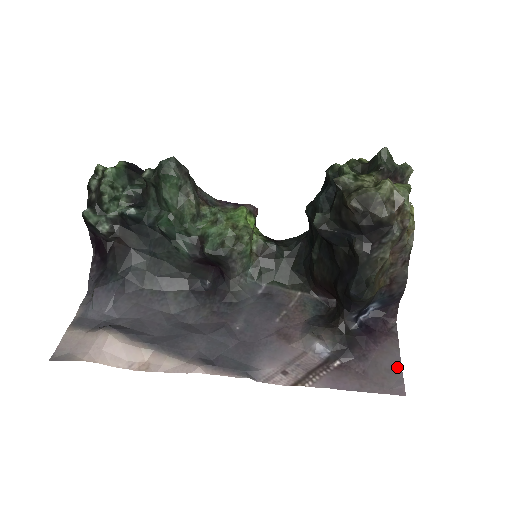
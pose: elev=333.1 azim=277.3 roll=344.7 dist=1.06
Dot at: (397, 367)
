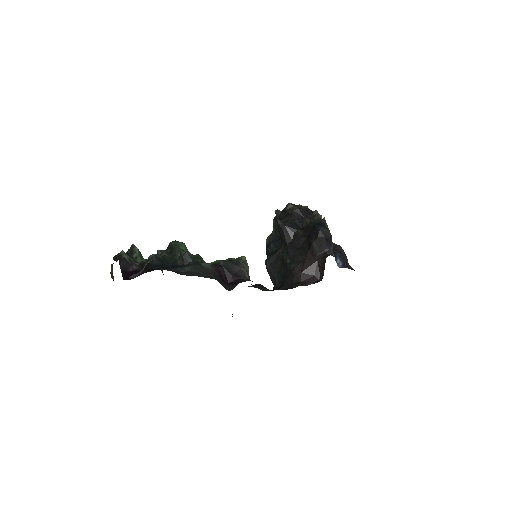
Dot at: occluded
